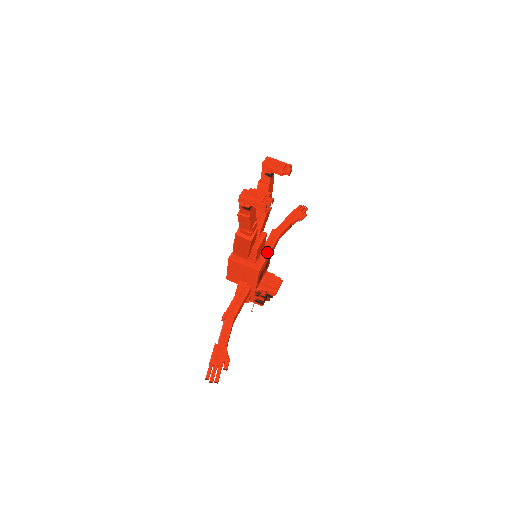
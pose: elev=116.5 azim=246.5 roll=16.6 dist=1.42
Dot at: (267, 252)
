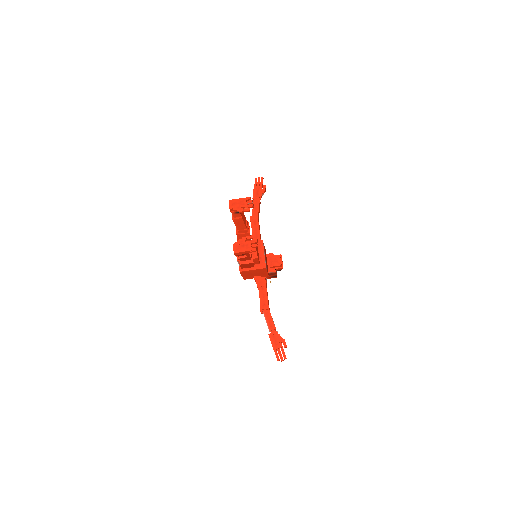
Dot at: (262, 249)
